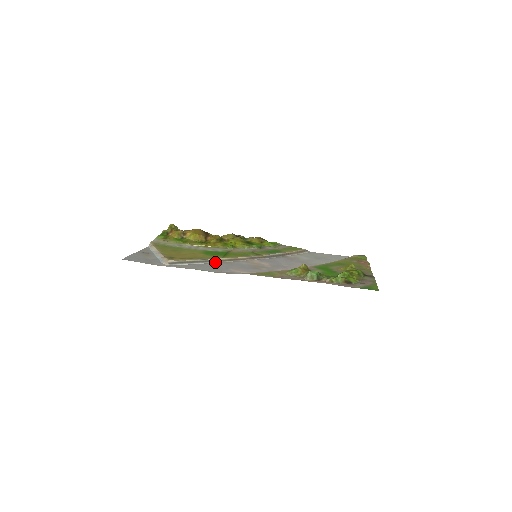
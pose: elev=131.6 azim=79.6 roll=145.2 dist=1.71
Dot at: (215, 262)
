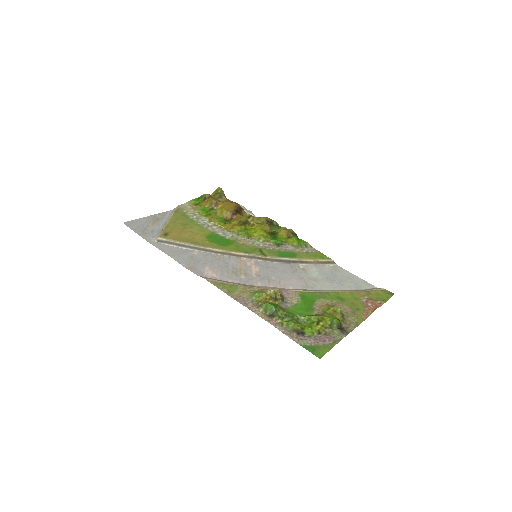
Dot at: (205, 251)
